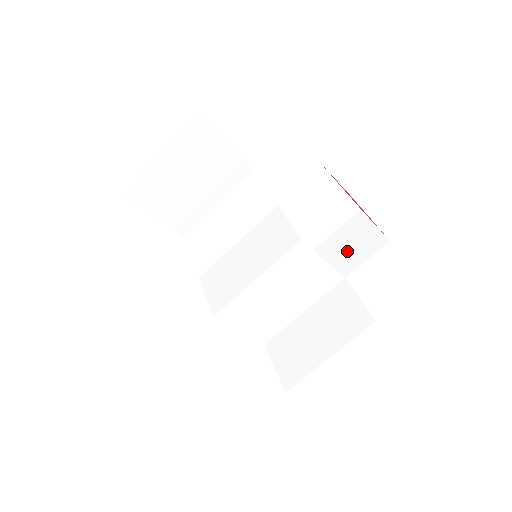
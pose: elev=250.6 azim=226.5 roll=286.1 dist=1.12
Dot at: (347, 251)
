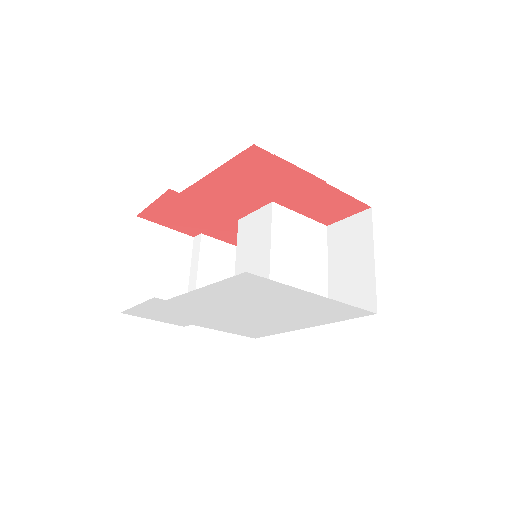
Dot at: occluded
